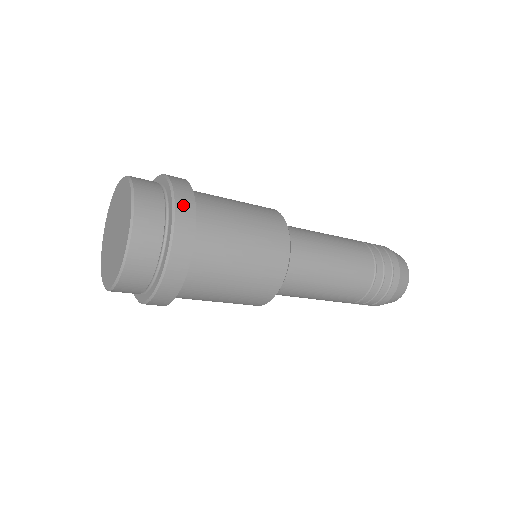
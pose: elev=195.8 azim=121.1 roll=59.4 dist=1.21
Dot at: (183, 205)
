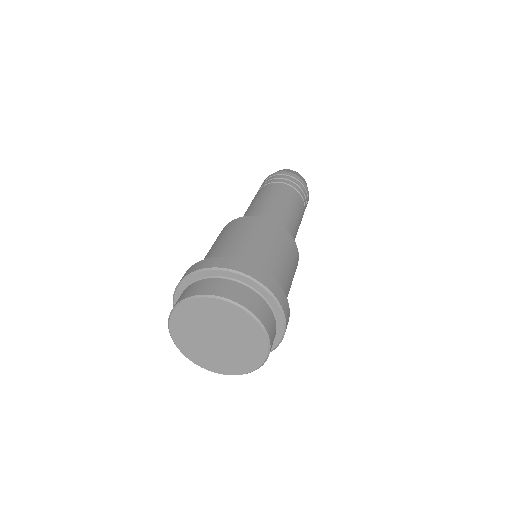
Dot at: (268, 283)
